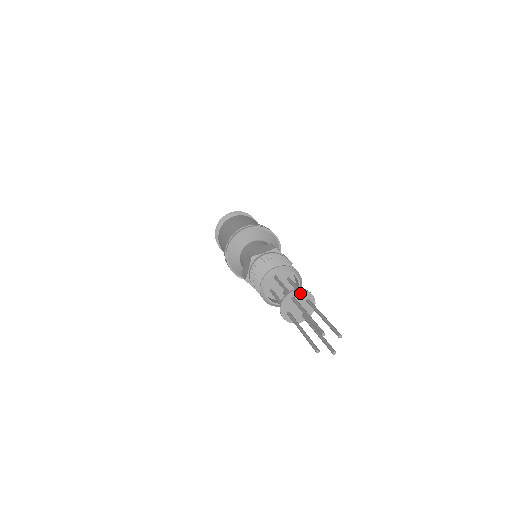
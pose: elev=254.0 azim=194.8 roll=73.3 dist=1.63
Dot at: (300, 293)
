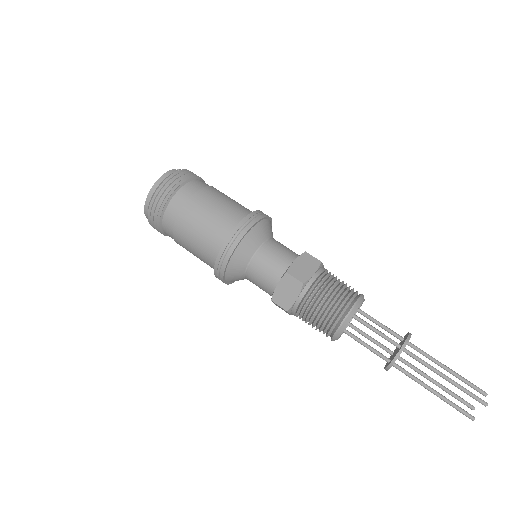
Dot at: (408, 340)
